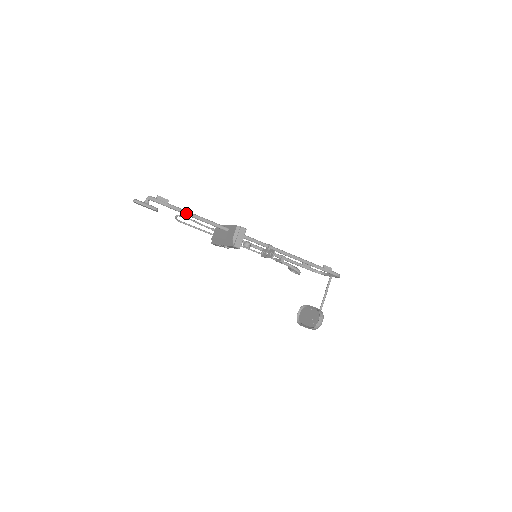
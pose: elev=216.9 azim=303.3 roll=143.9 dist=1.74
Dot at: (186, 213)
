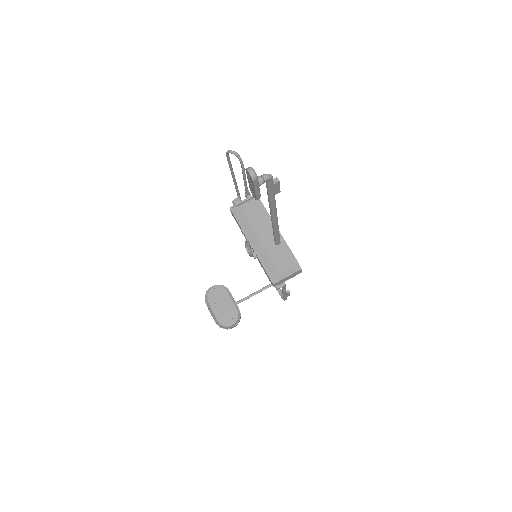
Dot at: (274, 213)
